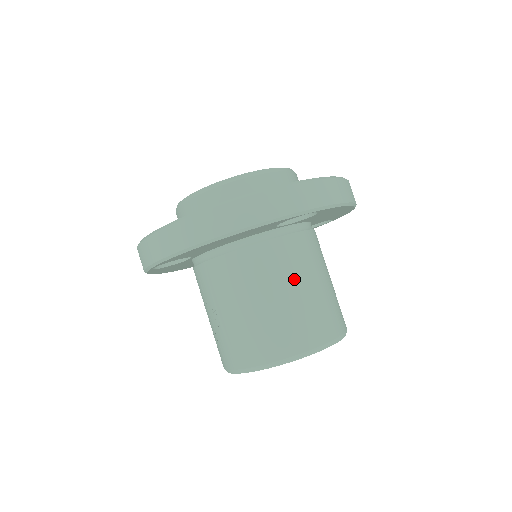
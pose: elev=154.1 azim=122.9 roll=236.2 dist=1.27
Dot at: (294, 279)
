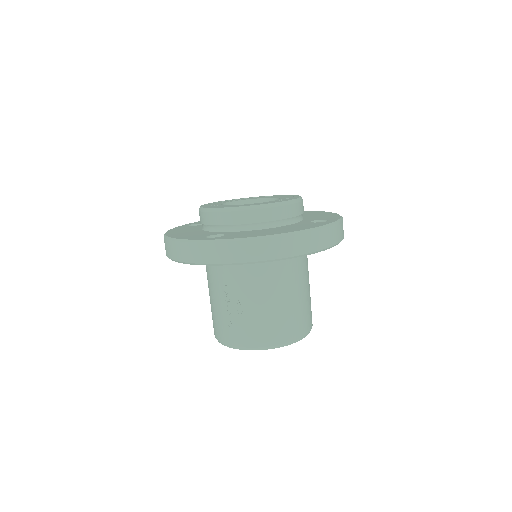
Dot at: (303, 284)
